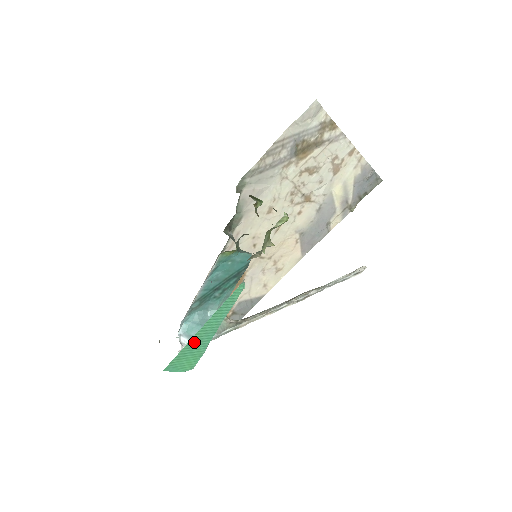
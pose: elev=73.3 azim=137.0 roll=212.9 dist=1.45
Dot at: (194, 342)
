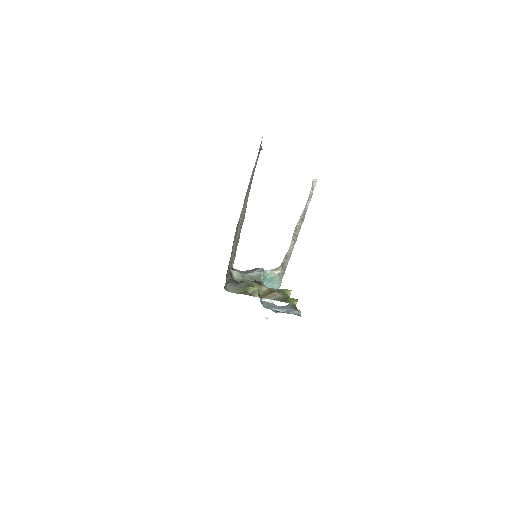
Dot at: occluded
